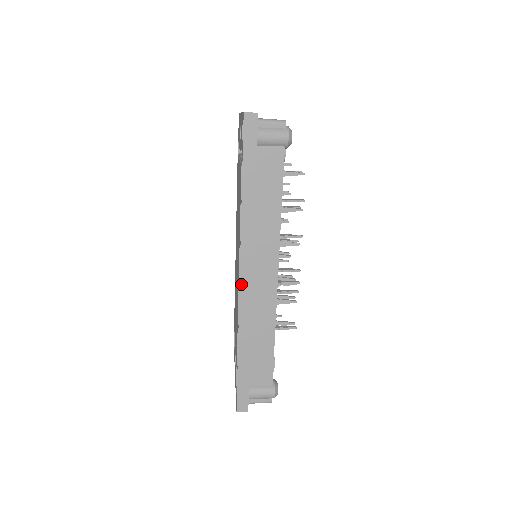
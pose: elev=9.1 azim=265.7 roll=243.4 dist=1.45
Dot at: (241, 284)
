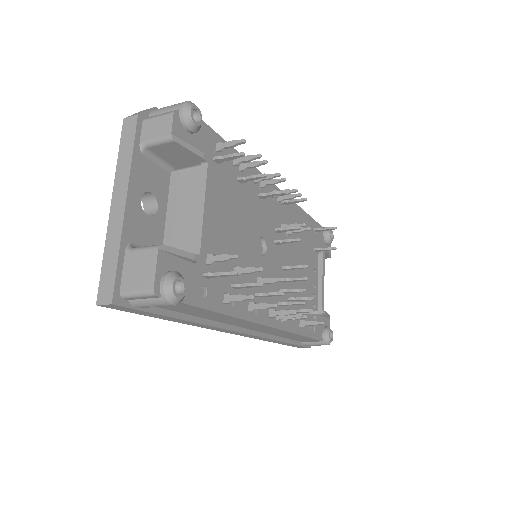
Dot at: (237, 334)
